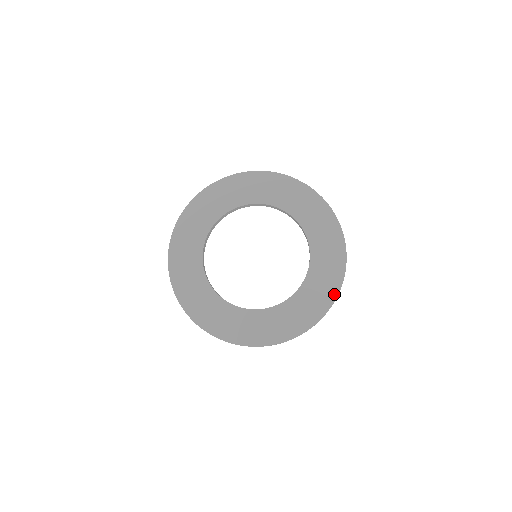
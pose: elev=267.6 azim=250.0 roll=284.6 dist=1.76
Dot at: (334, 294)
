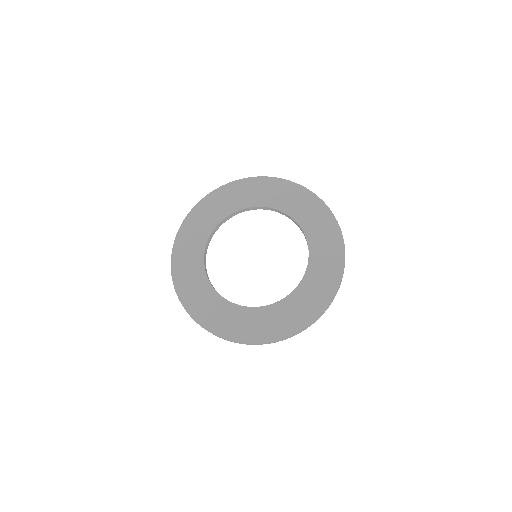
Dot at: (341, 252)
